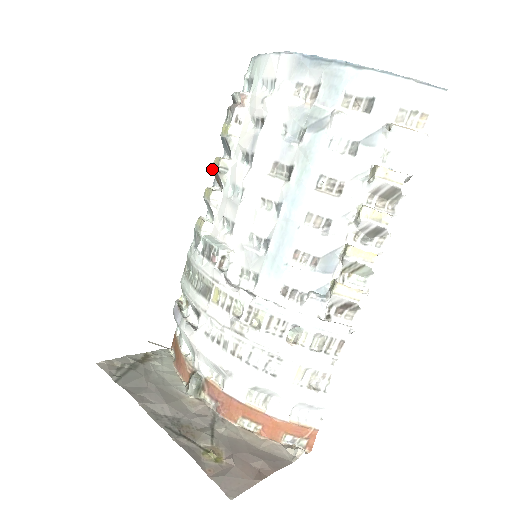
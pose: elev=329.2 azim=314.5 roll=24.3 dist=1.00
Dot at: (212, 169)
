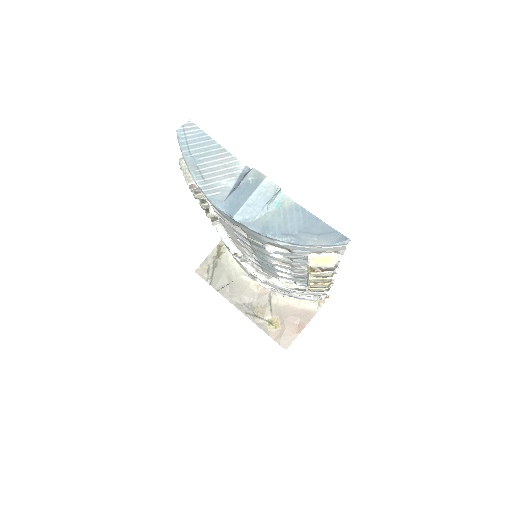
Dot at: occluded
